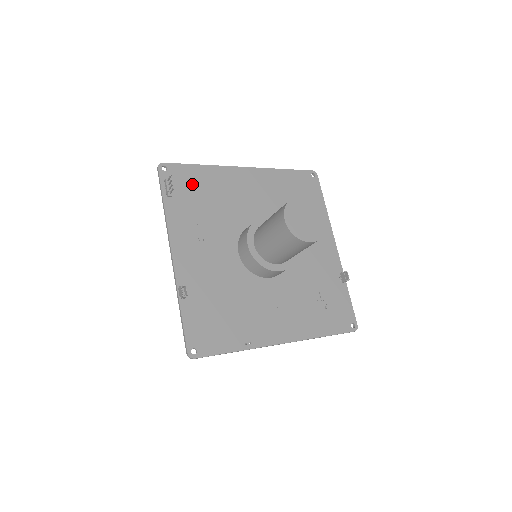
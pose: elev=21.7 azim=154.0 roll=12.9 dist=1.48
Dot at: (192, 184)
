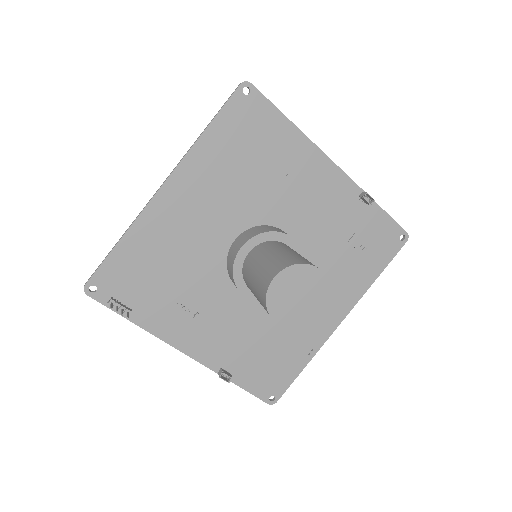
Dot at: (134, 273)
